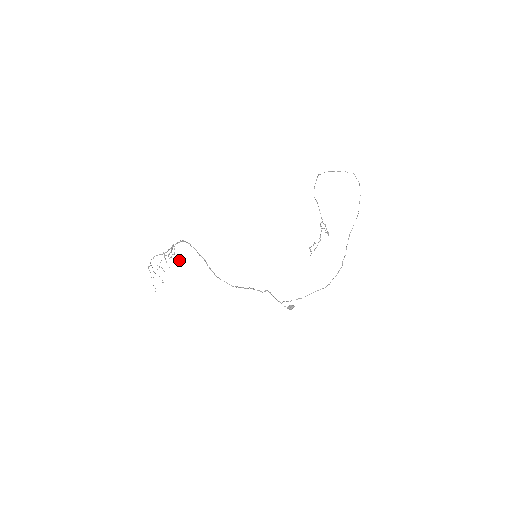
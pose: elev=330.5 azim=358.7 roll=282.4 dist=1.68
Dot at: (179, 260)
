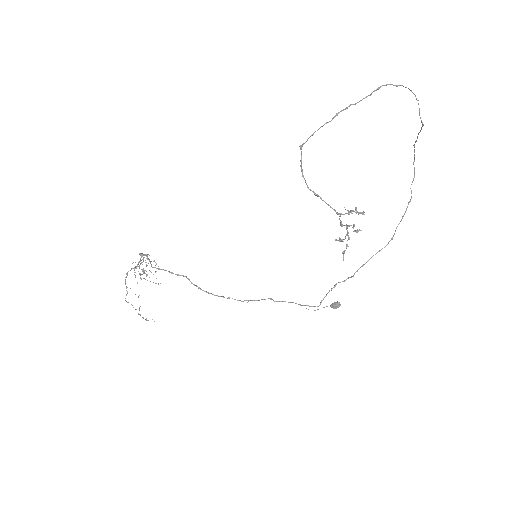
Dot at: occluded
